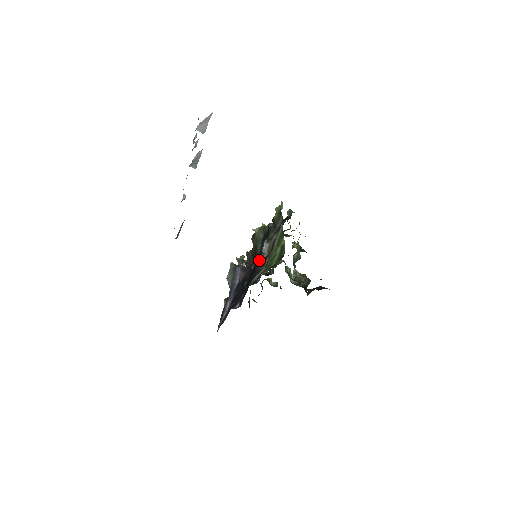
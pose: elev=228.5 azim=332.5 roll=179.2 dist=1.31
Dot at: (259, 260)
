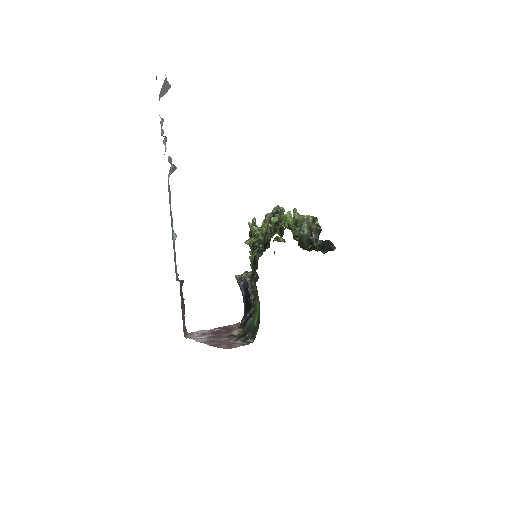
Dot at: (249, 299)
